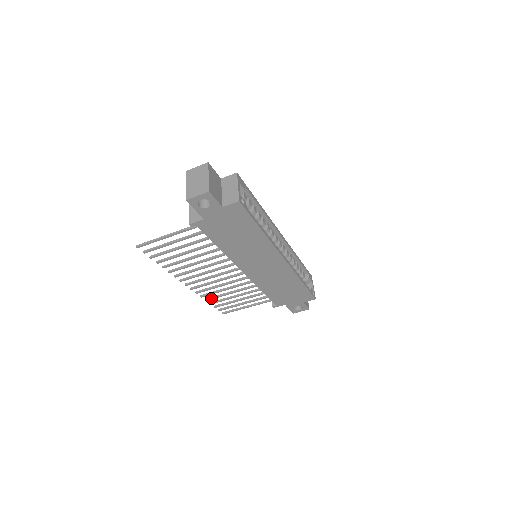
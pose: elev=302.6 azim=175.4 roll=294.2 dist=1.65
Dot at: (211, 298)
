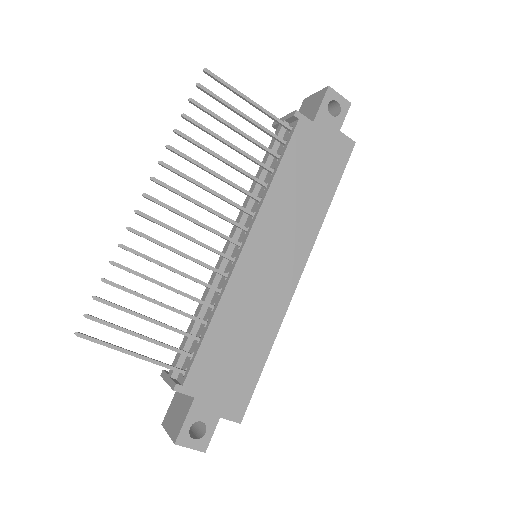
Dot at: occluded
